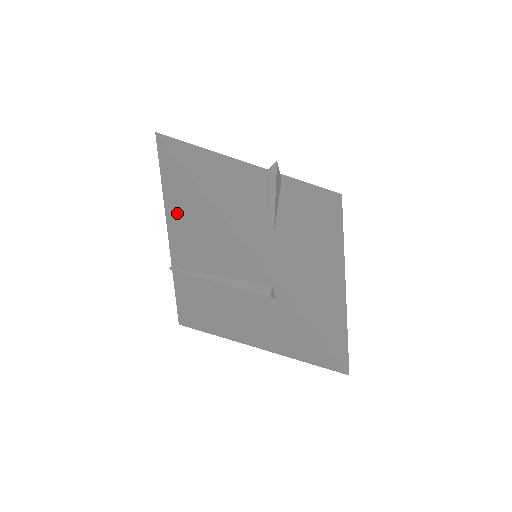
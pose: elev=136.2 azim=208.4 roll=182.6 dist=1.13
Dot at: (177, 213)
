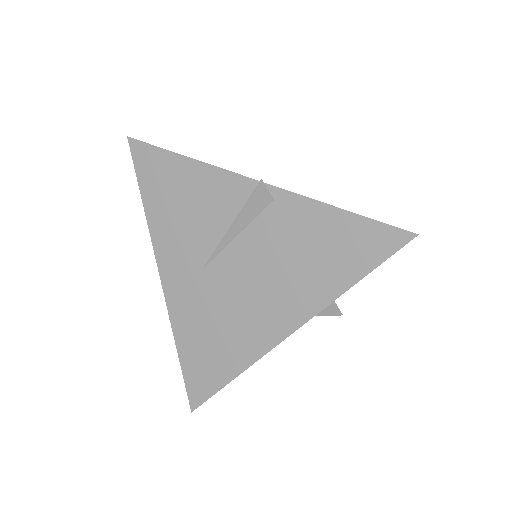
Dot at: occluded
